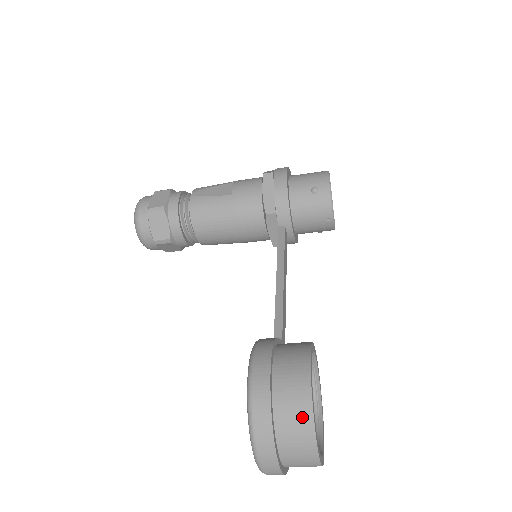
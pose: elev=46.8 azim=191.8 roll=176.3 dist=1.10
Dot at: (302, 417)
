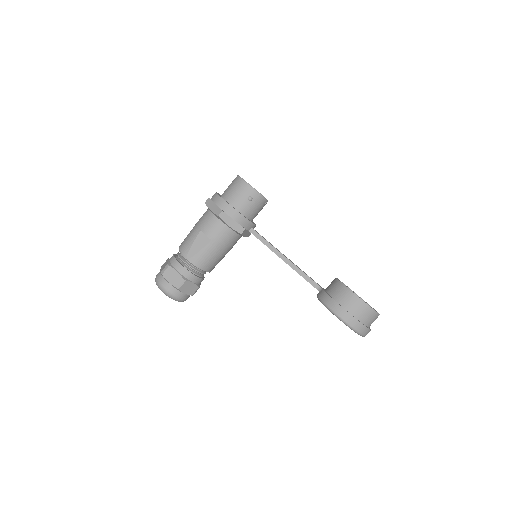
Dot at: (370, 313)
